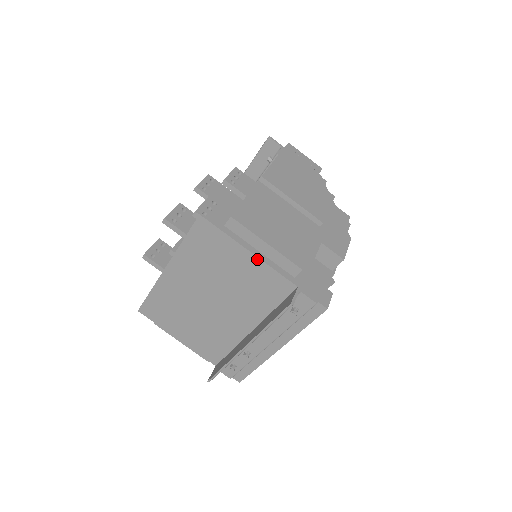
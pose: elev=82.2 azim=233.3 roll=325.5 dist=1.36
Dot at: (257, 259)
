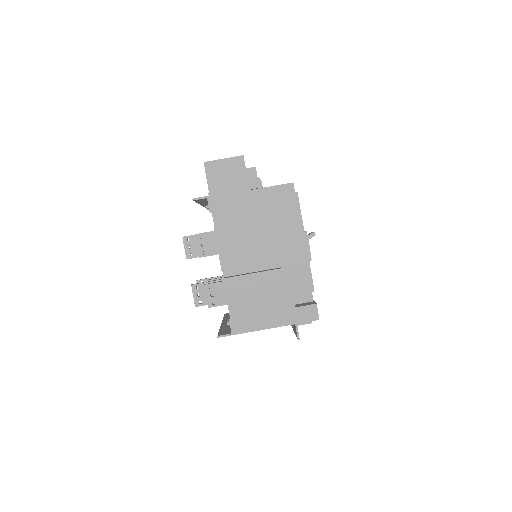
Dot at: (263, 329)
